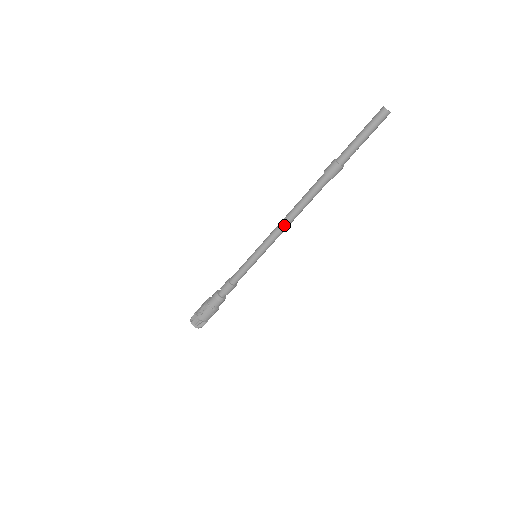
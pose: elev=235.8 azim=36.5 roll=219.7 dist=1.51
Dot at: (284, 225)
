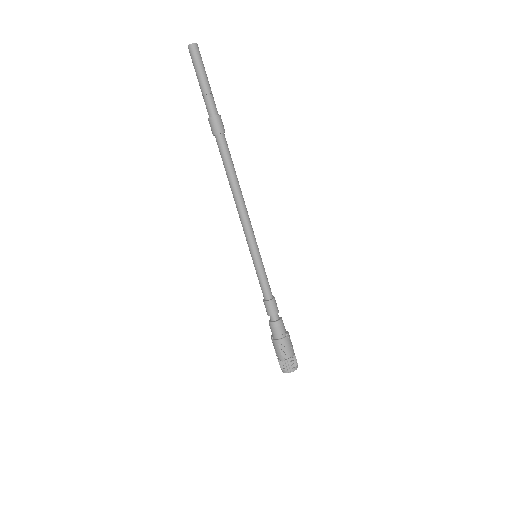
Dot at: (243, 205)
